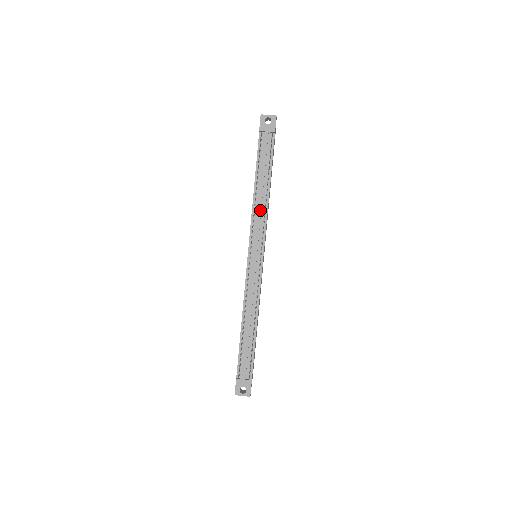
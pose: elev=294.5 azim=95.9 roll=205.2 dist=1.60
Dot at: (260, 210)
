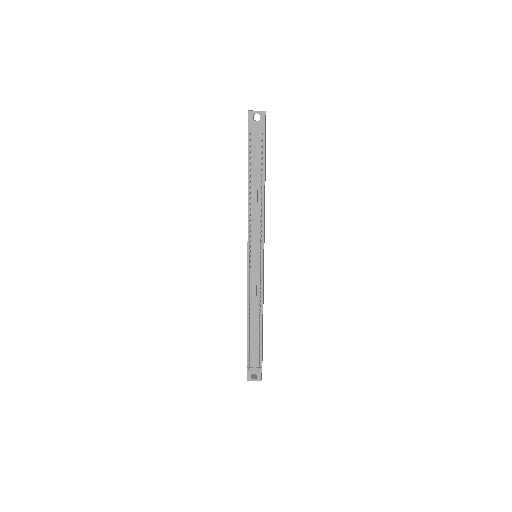
Dot at: (256, 215)
